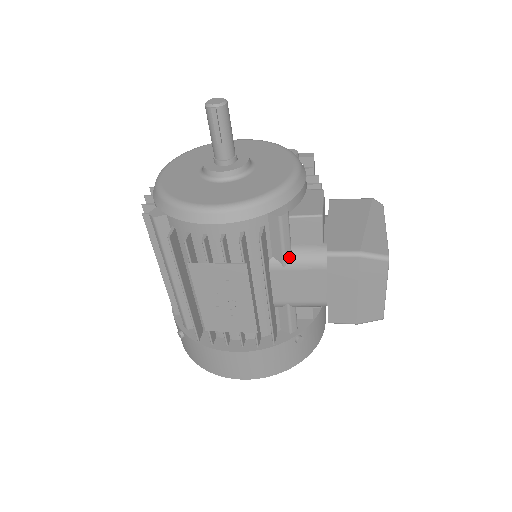
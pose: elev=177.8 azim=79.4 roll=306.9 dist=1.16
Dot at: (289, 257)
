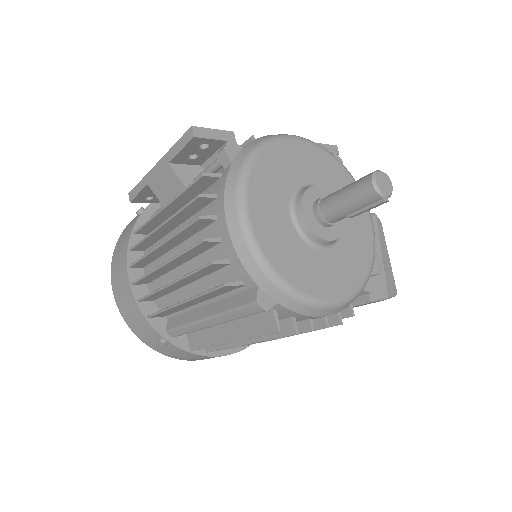
Dot at: occluded
